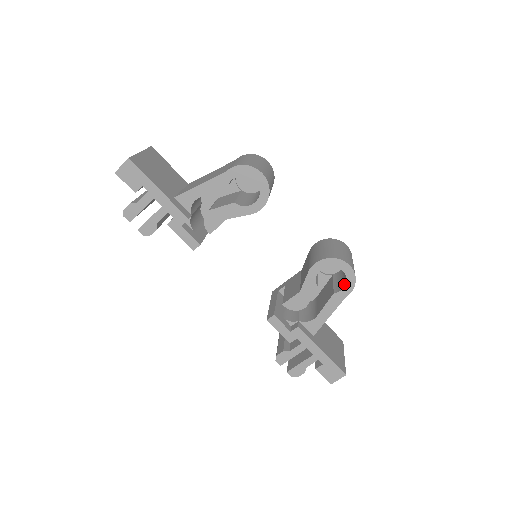
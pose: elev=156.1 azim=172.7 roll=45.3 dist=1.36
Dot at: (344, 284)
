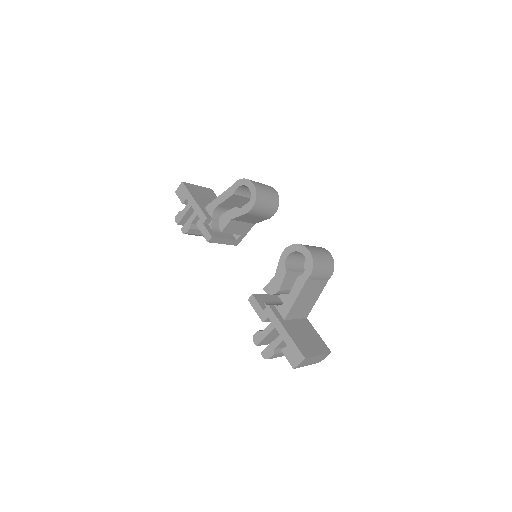
Dot at: (307, 269)
